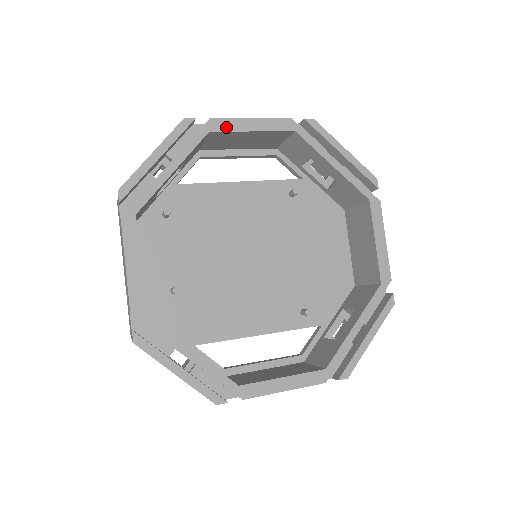
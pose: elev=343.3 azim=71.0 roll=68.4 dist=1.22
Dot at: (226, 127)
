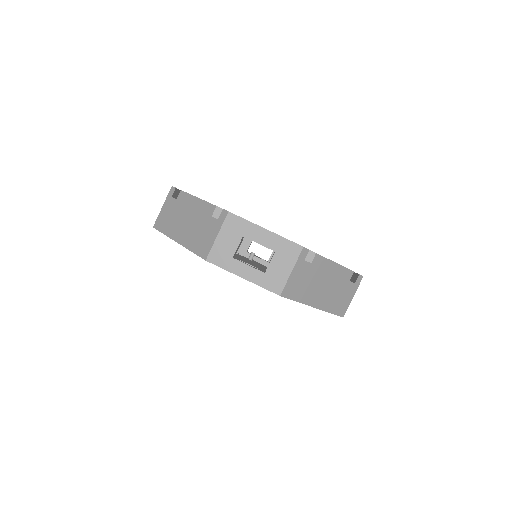
Dot at: occluded
